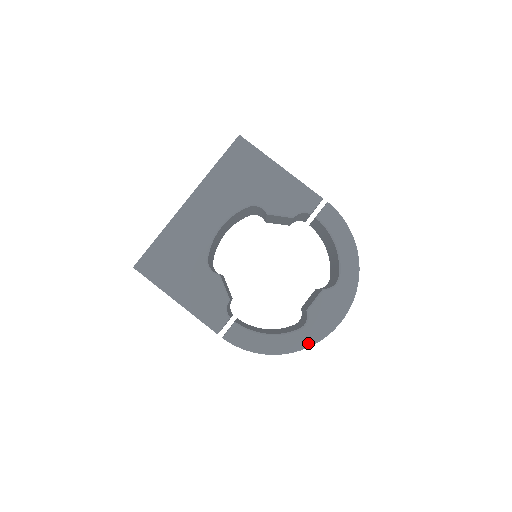
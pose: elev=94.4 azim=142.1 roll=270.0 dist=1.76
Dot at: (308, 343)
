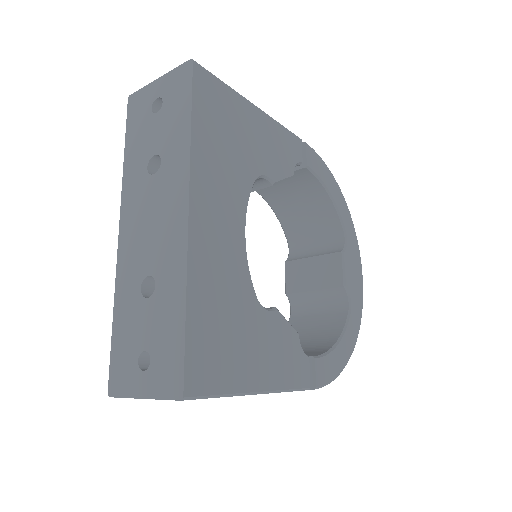
Dot at: (359, 321)
